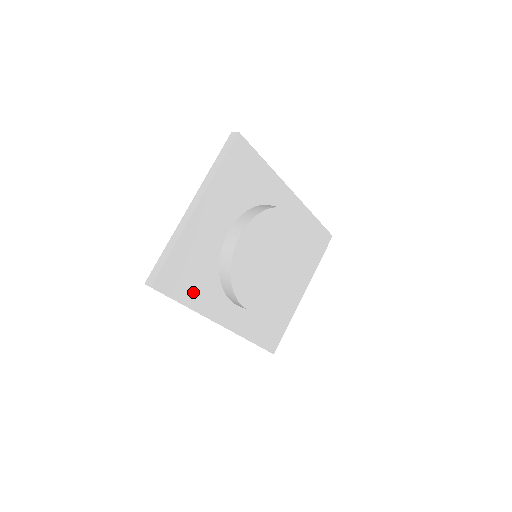
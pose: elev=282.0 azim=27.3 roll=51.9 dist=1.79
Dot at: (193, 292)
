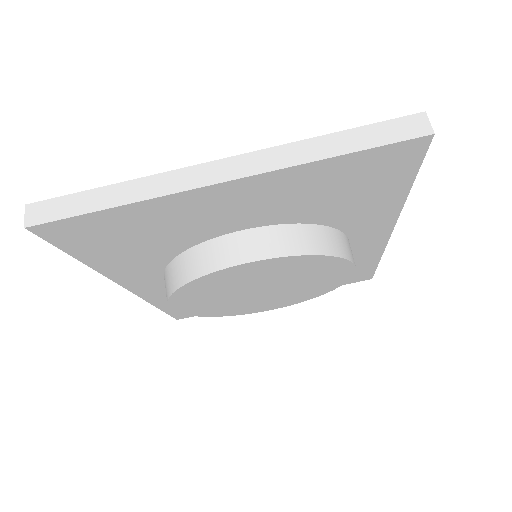
Dot at: (110, 255)
